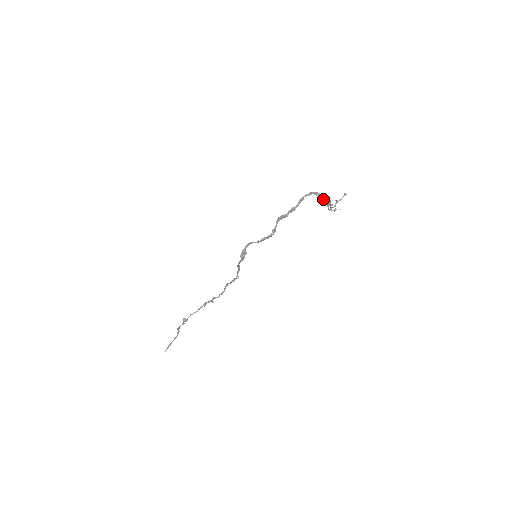
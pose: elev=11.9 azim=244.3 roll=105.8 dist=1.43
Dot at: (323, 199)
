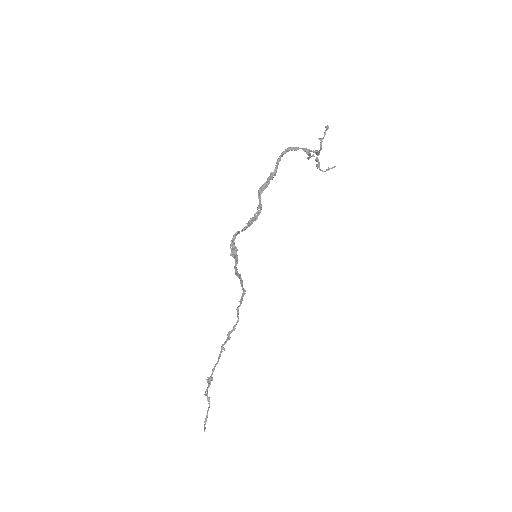
Dot at: (305, 151)
